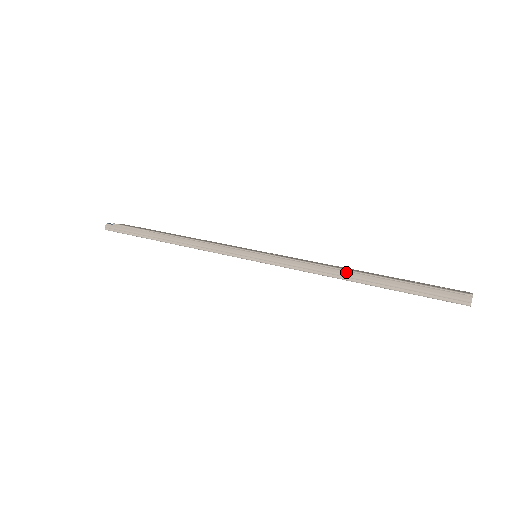
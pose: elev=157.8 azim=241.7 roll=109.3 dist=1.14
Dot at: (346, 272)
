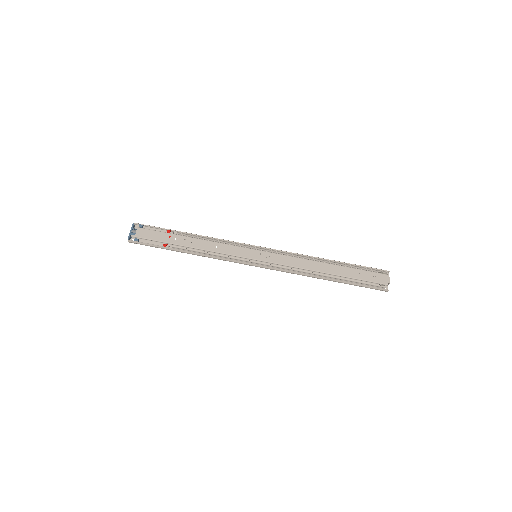
Dot at: (320, 277)
